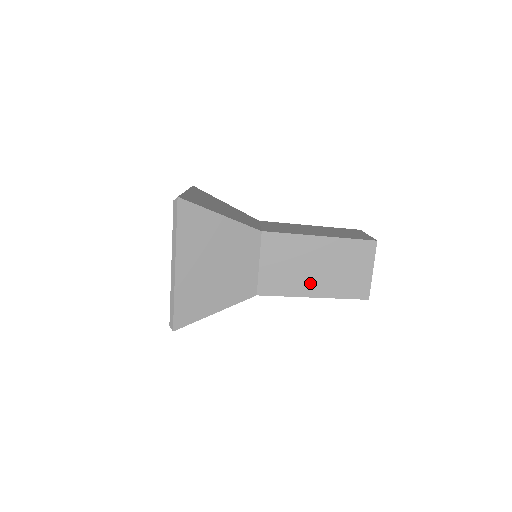
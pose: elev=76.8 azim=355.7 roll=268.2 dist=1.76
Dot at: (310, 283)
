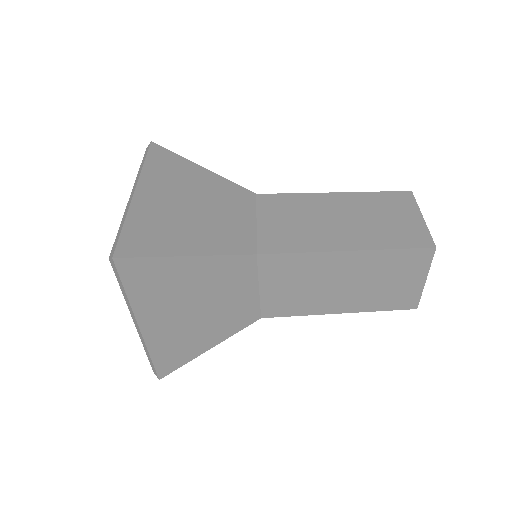
Dot at: (333, 301)
